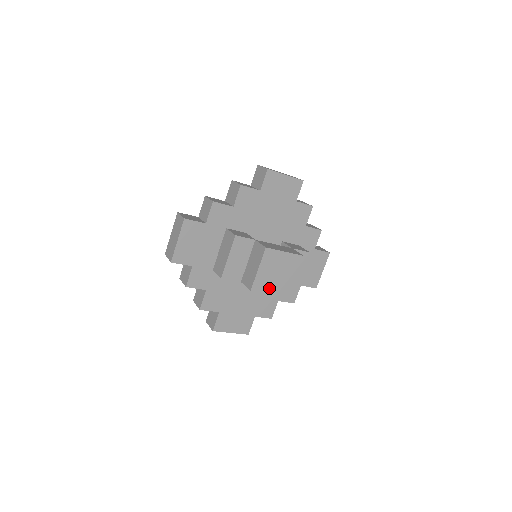
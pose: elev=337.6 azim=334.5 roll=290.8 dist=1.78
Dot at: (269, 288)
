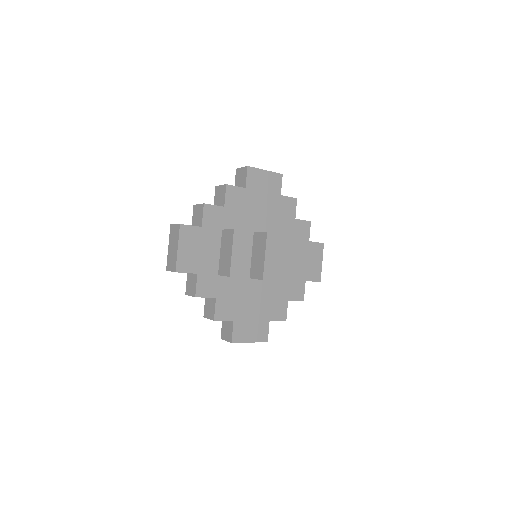
Dot at: (280, 275)
